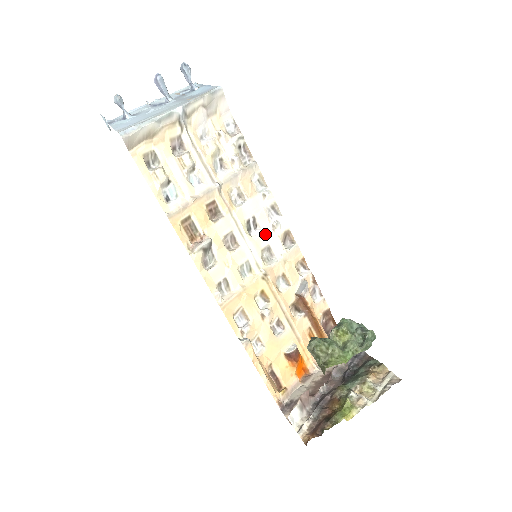
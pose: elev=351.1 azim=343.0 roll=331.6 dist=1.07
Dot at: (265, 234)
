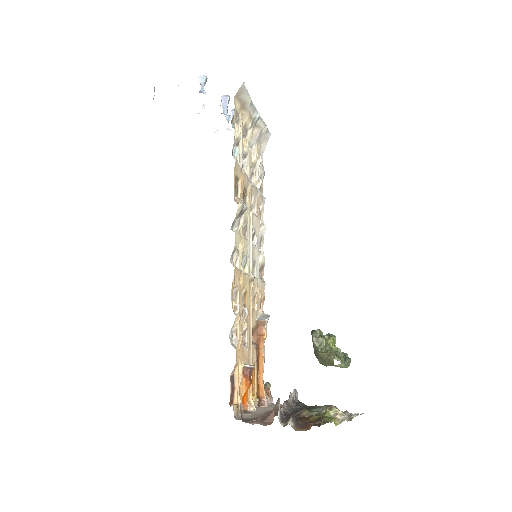
Dot at: (256, 251)
